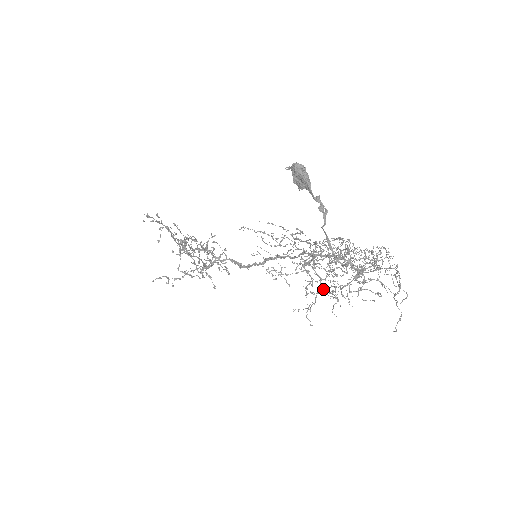
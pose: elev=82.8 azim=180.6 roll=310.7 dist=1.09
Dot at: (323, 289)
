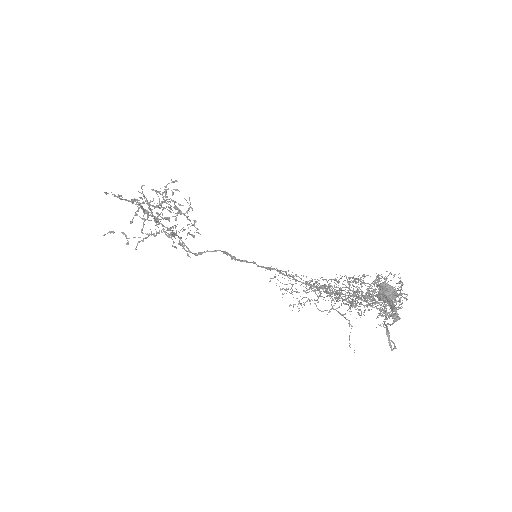
Dot at: occluded
